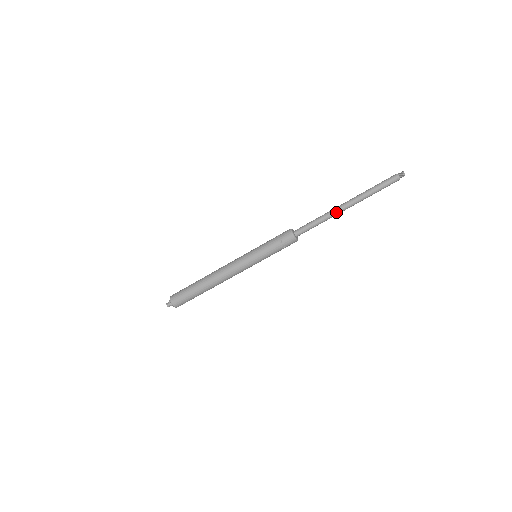
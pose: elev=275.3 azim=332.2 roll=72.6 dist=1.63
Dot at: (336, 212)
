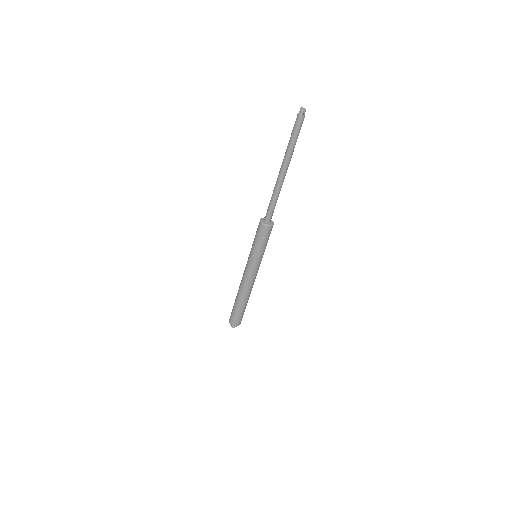
Dot at: (281, 184)
